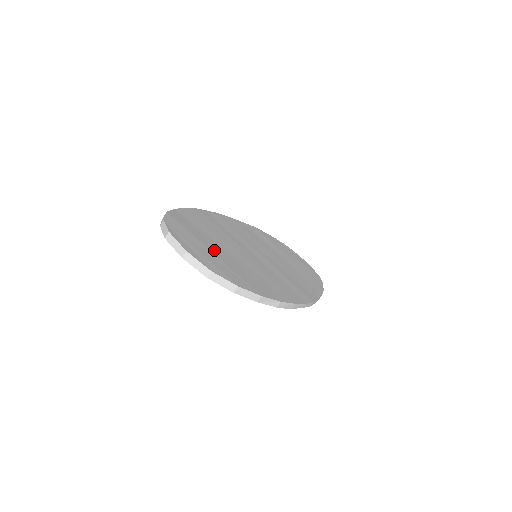
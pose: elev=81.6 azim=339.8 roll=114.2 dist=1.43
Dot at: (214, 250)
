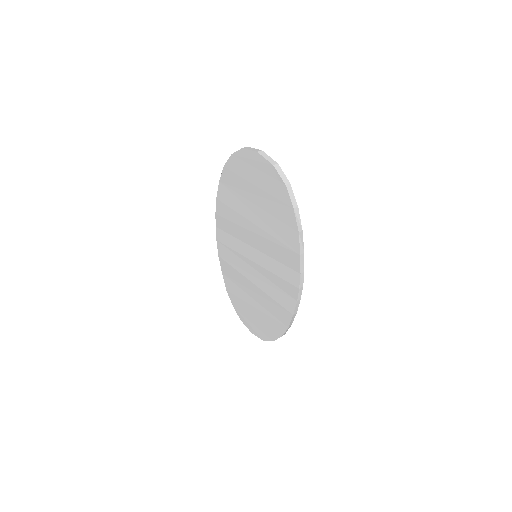
Dot at: occluded
